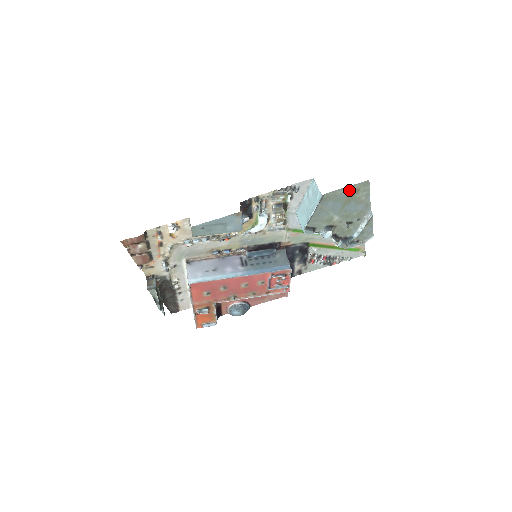
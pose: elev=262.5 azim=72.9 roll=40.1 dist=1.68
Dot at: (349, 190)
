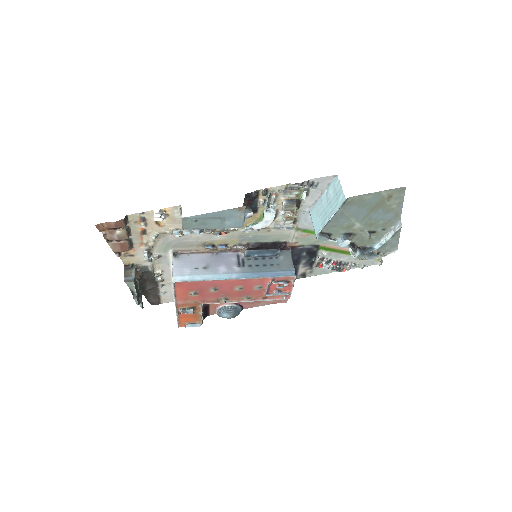
Dot at: (379, 196)
